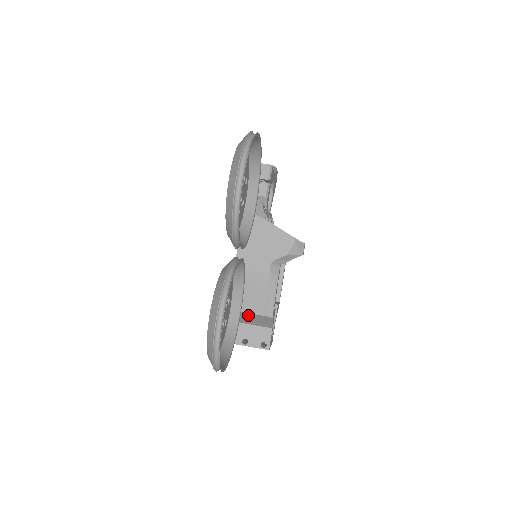
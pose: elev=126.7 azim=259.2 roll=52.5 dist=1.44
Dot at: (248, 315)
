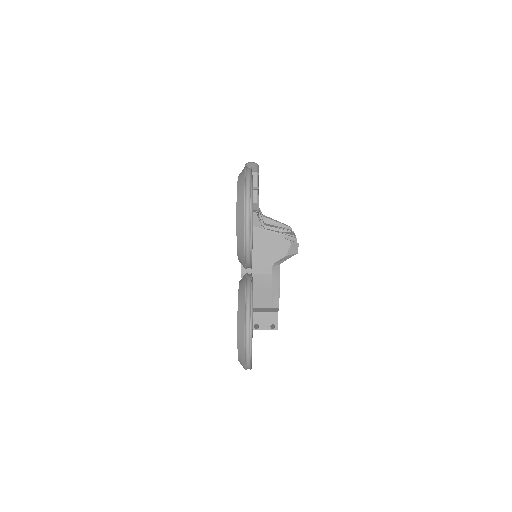
Dot at: (258, 308)
